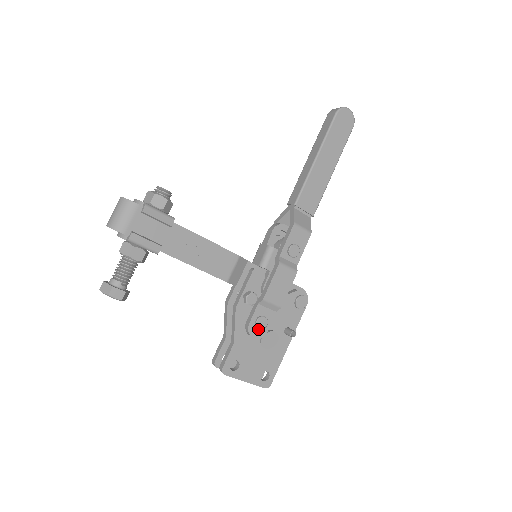
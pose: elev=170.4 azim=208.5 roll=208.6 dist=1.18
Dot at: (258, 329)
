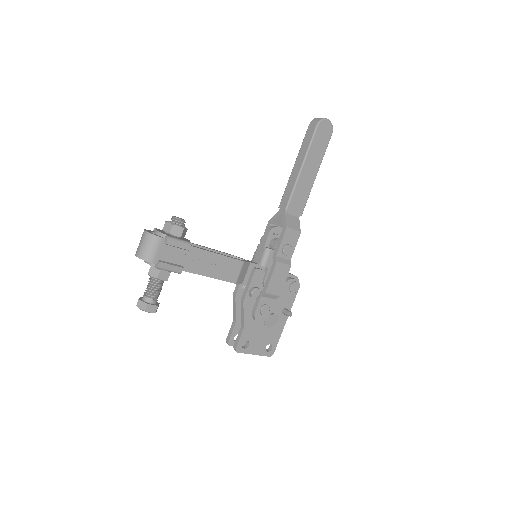
Dot at: (262, 315)
